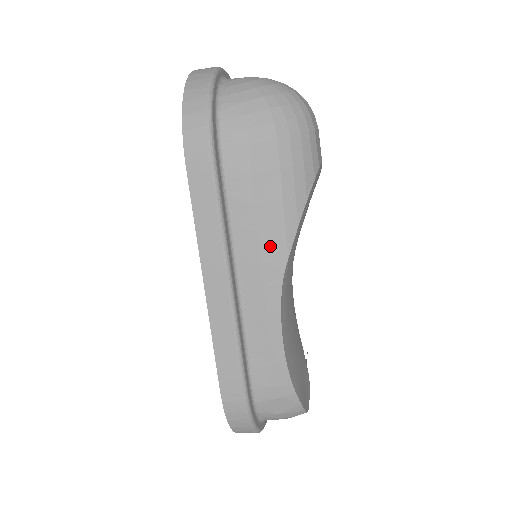
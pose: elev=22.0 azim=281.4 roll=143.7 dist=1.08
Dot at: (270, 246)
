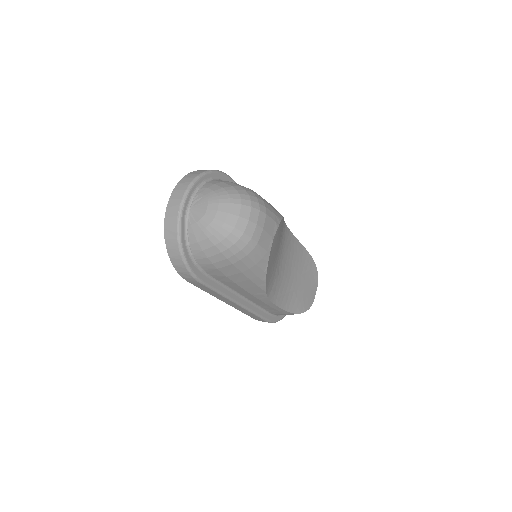
Dot at: (253, 291)
